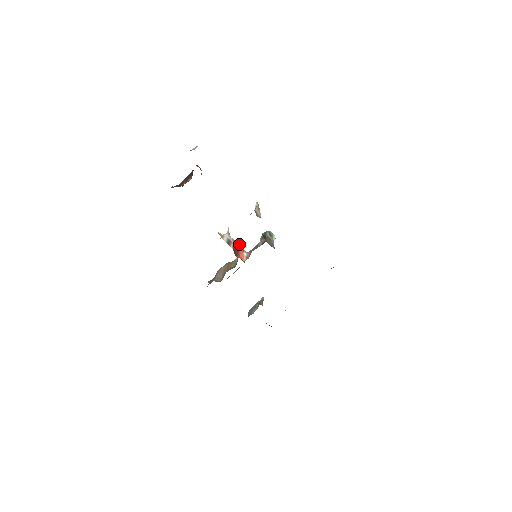
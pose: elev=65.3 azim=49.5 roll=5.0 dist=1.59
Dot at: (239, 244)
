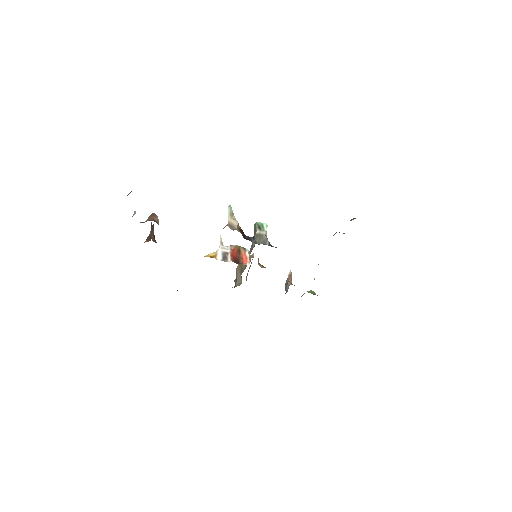
Dot at: (238, 246)
